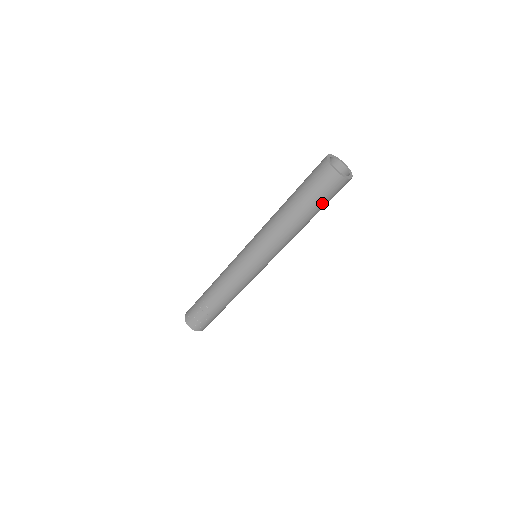
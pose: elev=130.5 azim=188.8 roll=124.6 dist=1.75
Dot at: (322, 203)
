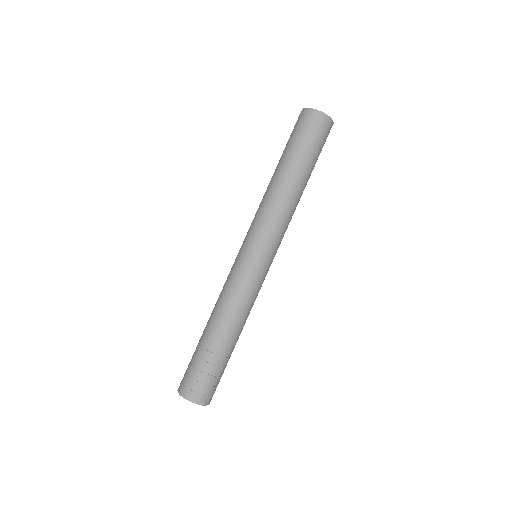
Dot at: occluded
